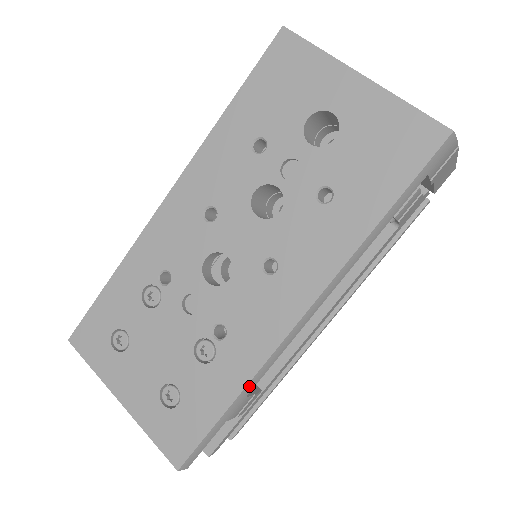
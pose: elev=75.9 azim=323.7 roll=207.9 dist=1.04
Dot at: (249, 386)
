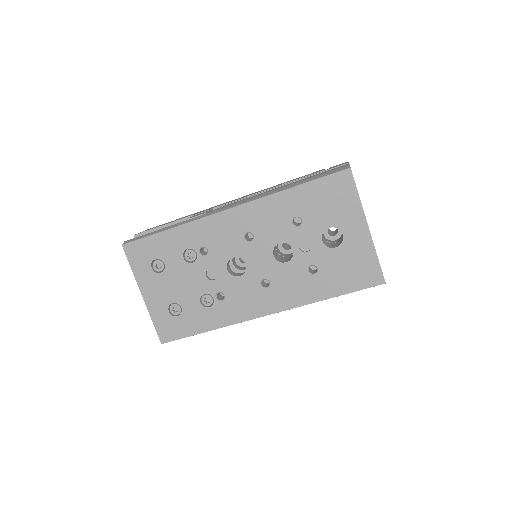
Dot at: occluded
